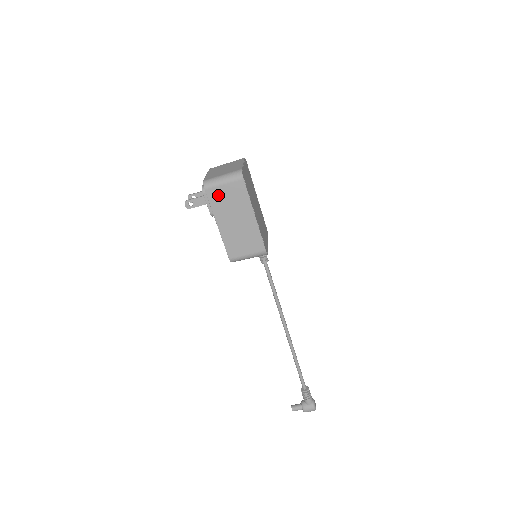
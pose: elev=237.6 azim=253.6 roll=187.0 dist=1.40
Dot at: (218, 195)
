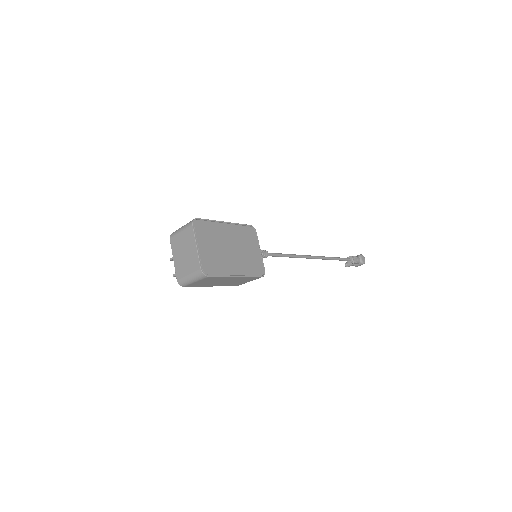
Dot at: (197, 284)
